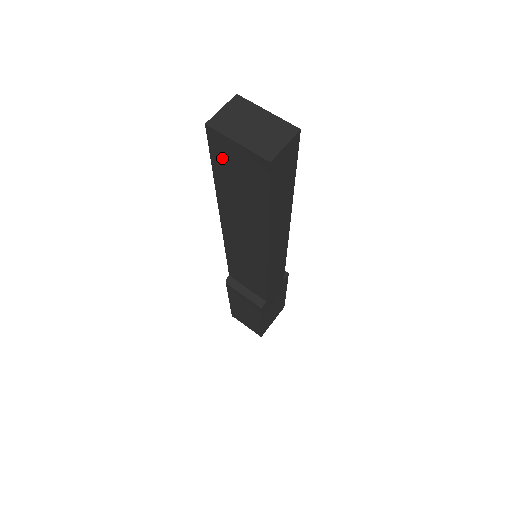
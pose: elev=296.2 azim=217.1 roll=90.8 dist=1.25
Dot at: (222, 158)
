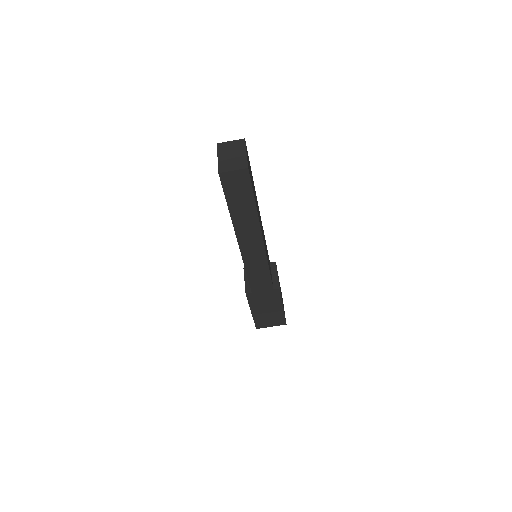
Dot at: occluded
